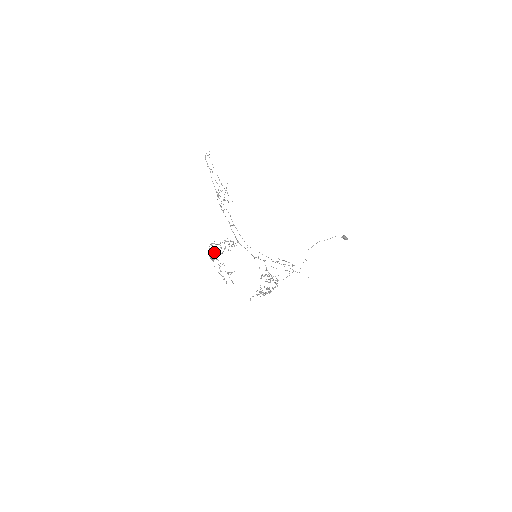
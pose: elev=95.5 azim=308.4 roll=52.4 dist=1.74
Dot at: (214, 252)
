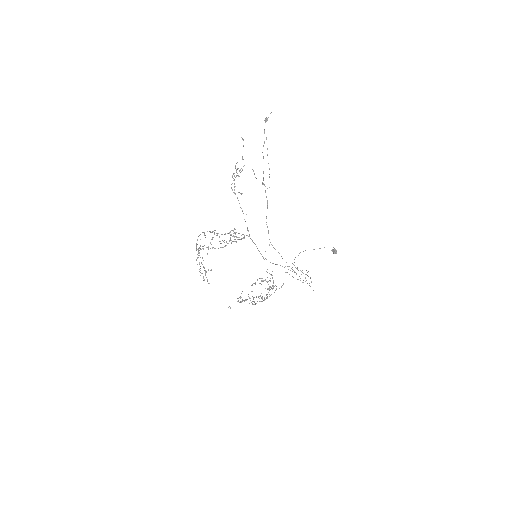
Dot at: occluded
